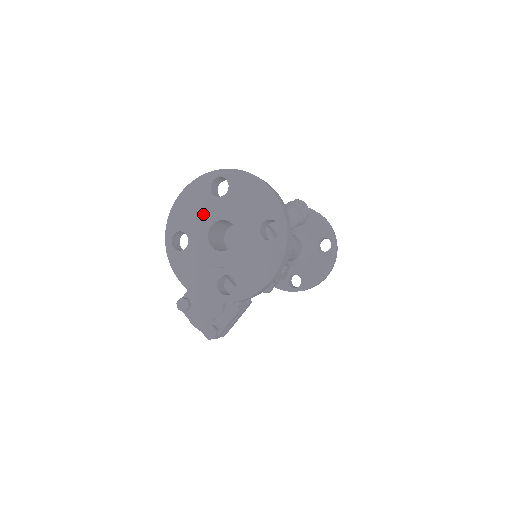
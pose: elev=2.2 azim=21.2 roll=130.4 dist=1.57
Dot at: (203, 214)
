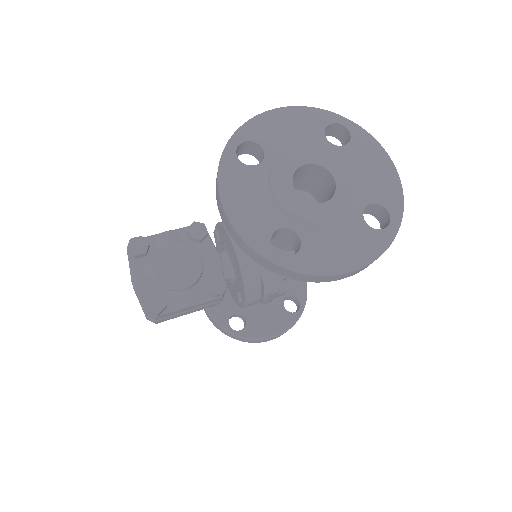
Dot at: (302, 146)
